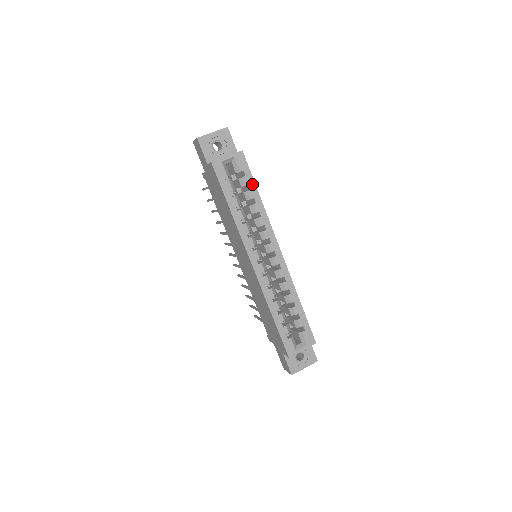
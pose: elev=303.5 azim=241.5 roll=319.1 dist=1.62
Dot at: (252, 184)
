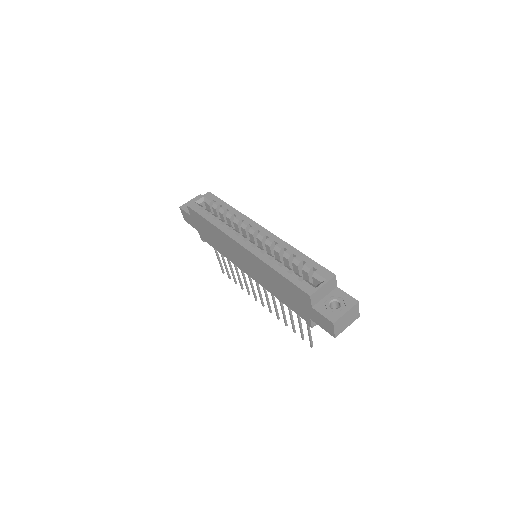
Dot at: (222, 203)
